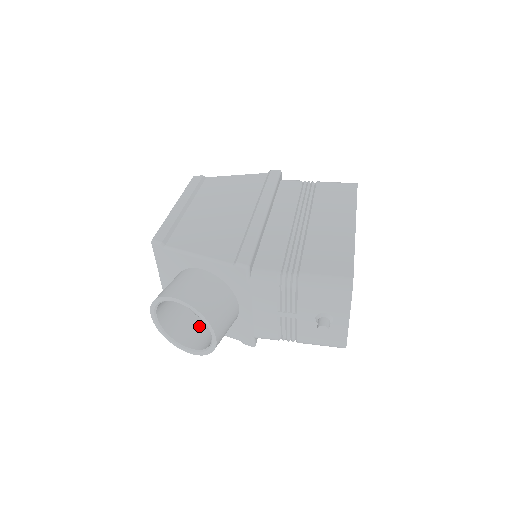
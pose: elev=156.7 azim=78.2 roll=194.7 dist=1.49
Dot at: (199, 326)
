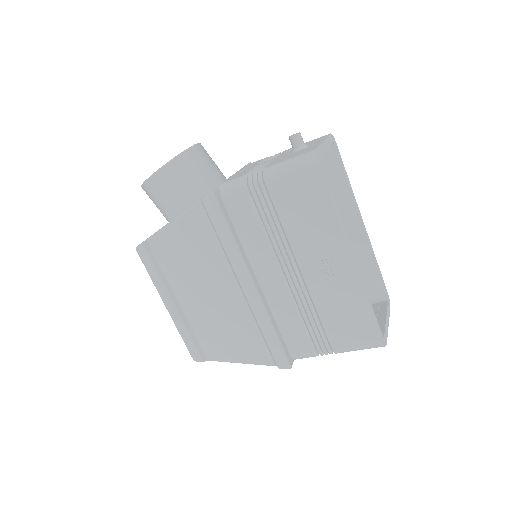
Dot at: occluded
